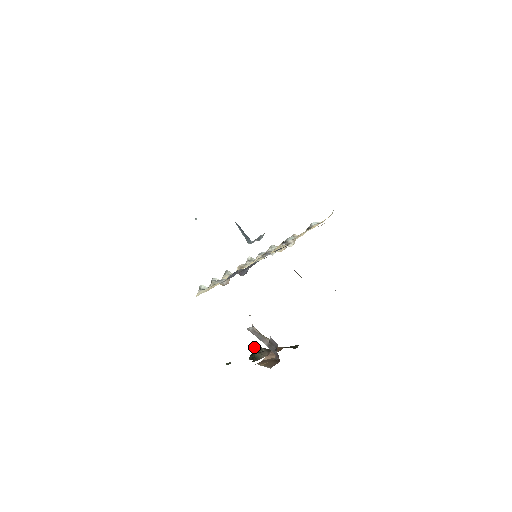
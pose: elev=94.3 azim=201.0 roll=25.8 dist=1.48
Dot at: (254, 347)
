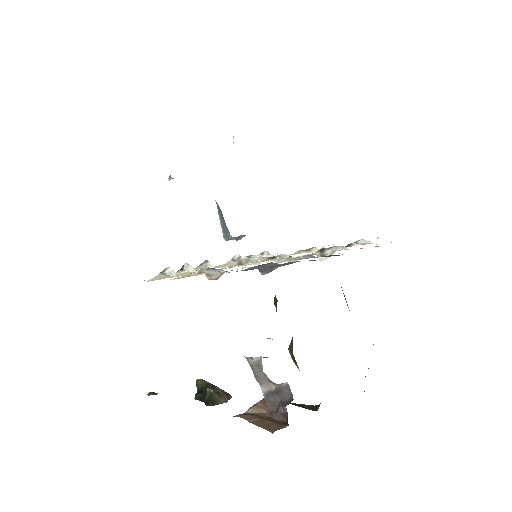
Dot at: (204, 381)
